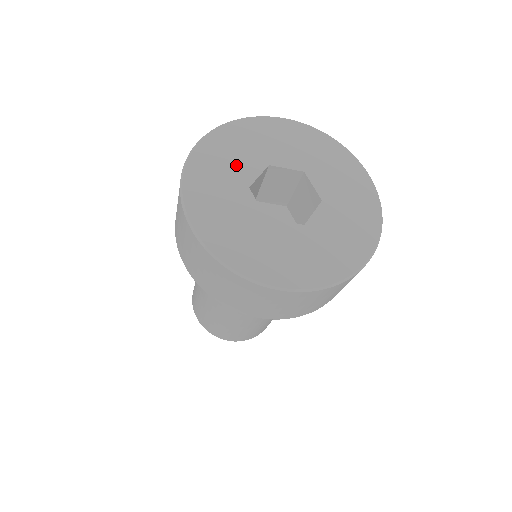
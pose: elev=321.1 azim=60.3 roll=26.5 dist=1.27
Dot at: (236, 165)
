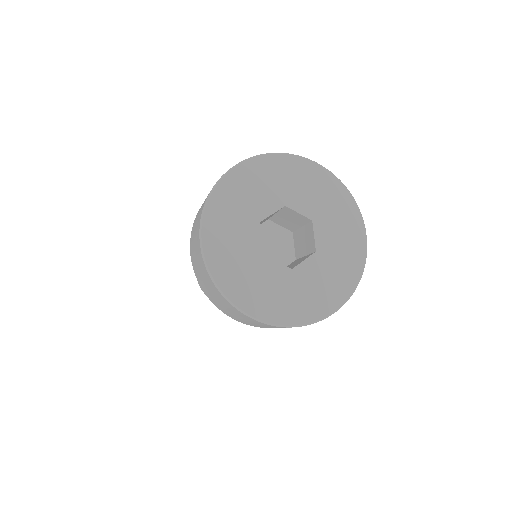
Dot at: (241, 243)
